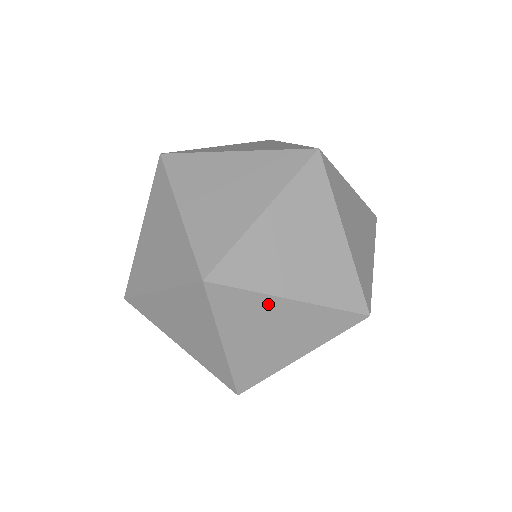
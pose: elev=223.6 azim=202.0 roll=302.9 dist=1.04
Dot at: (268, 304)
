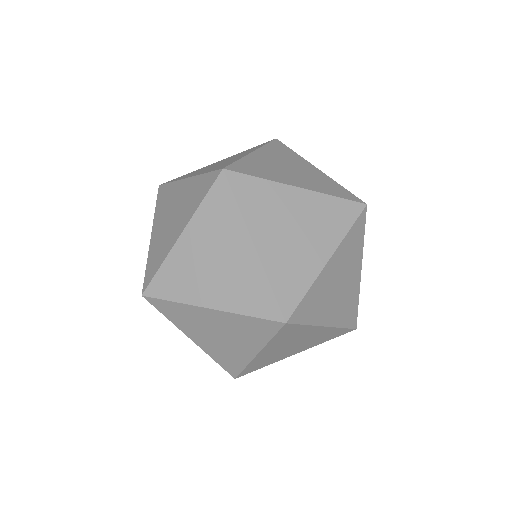
Dot at: (238, 231)
